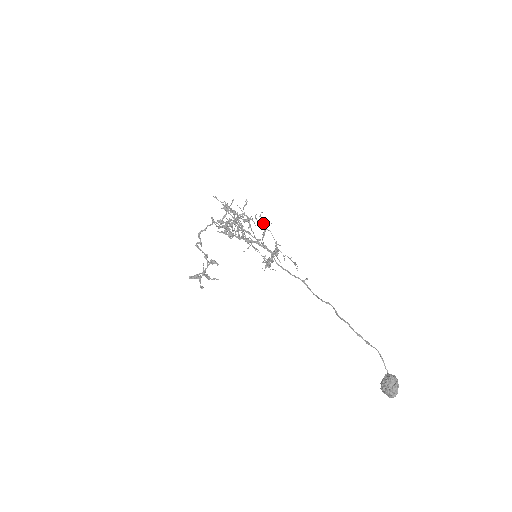
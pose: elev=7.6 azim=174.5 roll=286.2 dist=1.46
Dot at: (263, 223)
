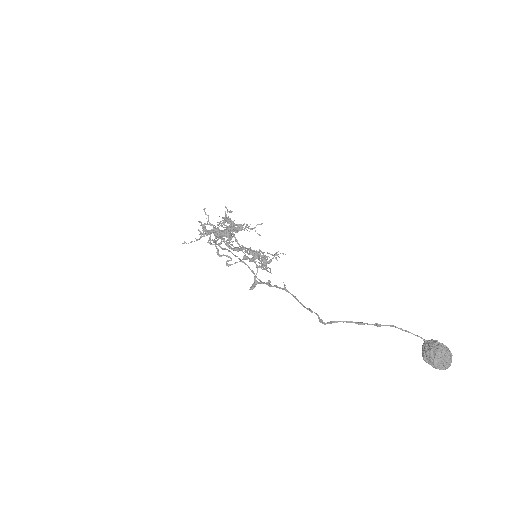
Dot at: occluded
